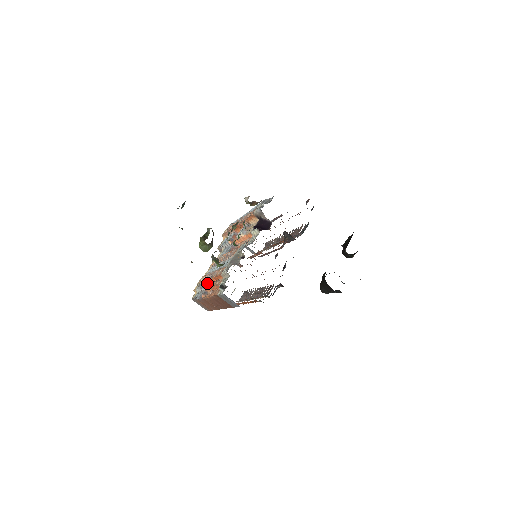
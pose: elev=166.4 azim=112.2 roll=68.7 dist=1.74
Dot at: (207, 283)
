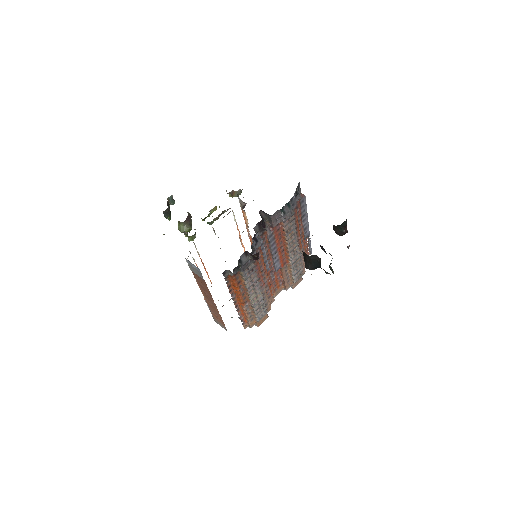
Dot at: occluded
